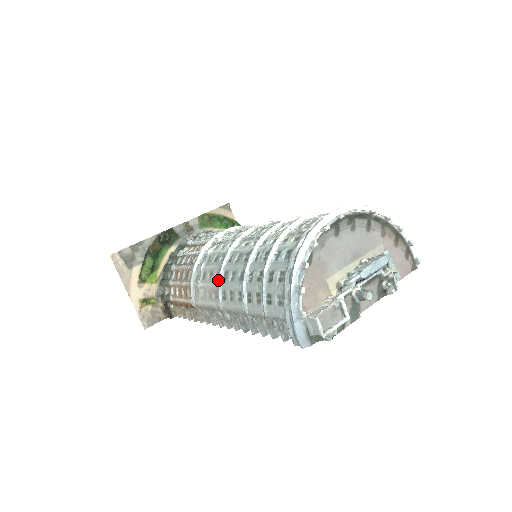
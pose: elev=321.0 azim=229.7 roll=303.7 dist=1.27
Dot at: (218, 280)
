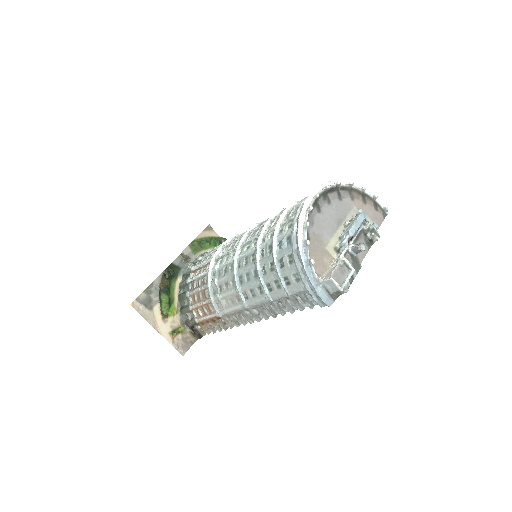
Dot at: (235, 286)
